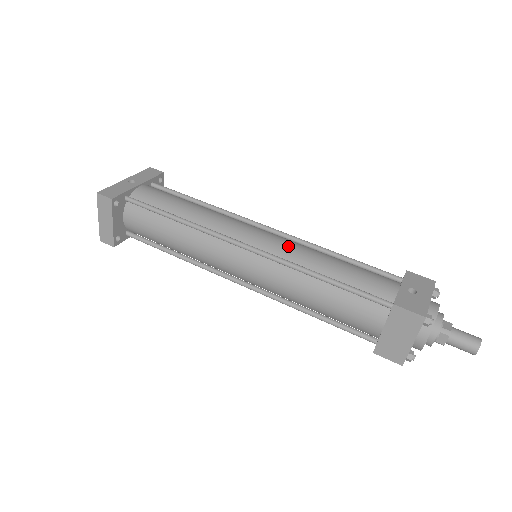
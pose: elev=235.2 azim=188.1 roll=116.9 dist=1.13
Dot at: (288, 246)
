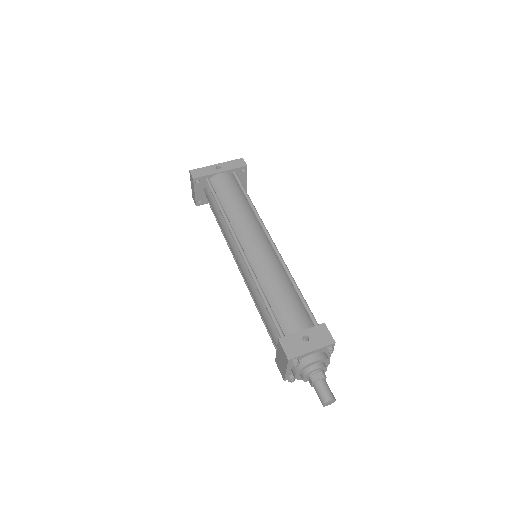
Dot at: (264, 262)
